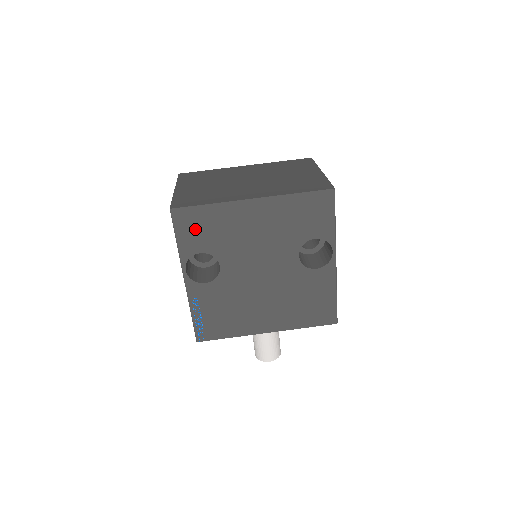
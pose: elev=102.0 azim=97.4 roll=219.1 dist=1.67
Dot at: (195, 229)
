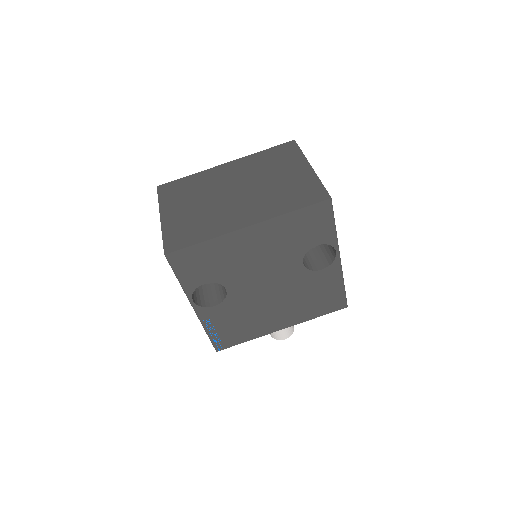
Dot at: (194, 266)
